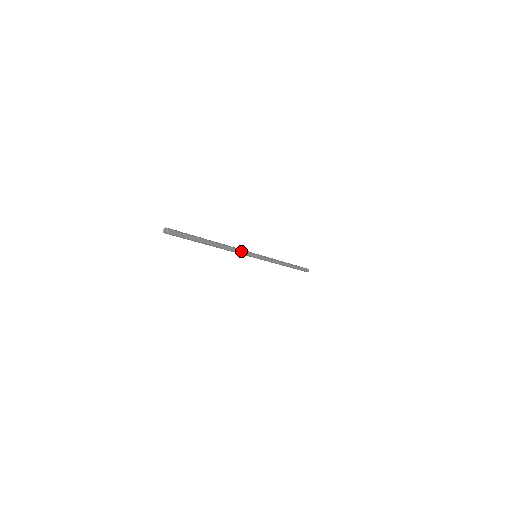
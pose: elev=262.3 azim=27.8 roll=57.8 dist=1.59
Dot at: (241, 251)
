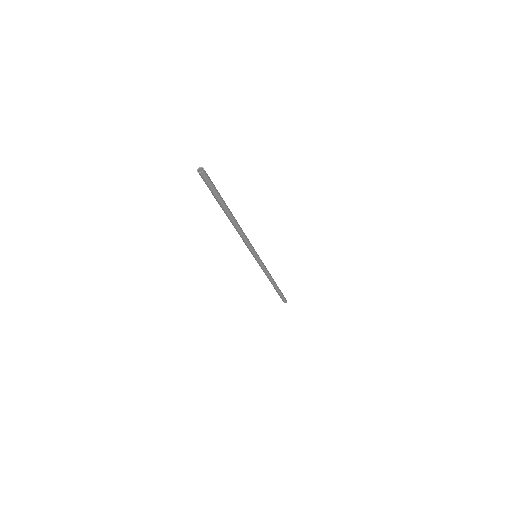
Dot at: (248, 242)
